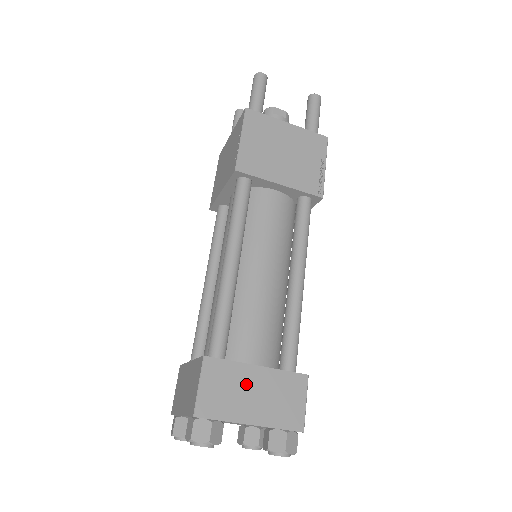
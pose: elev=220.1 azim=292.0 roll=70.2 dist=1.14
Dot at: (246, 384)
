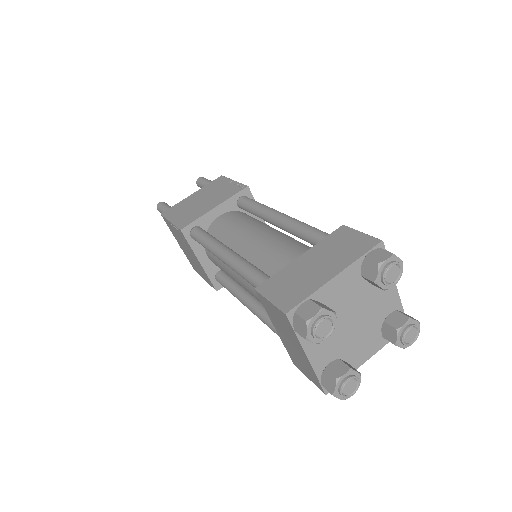
Dot at: occluded
